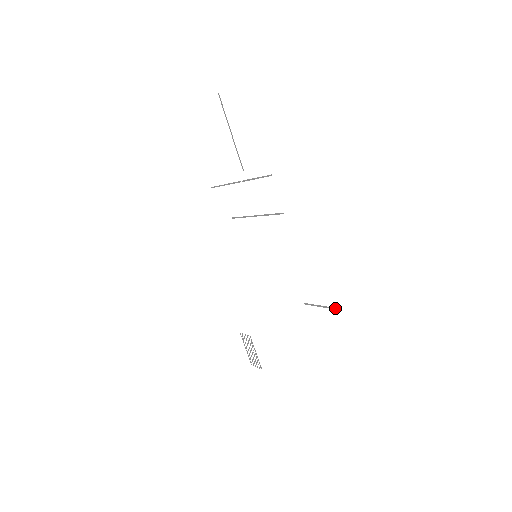
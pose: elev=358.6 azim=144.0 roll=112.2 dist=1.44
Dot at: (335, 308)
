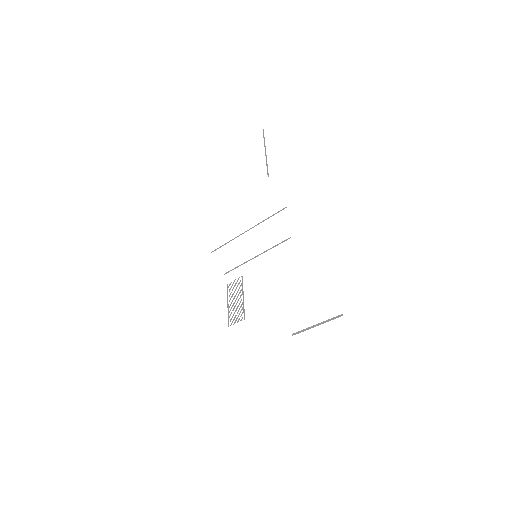
Dot at: (334, 317)
